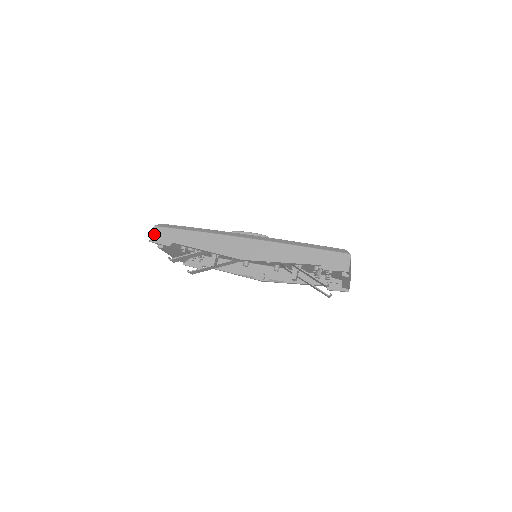
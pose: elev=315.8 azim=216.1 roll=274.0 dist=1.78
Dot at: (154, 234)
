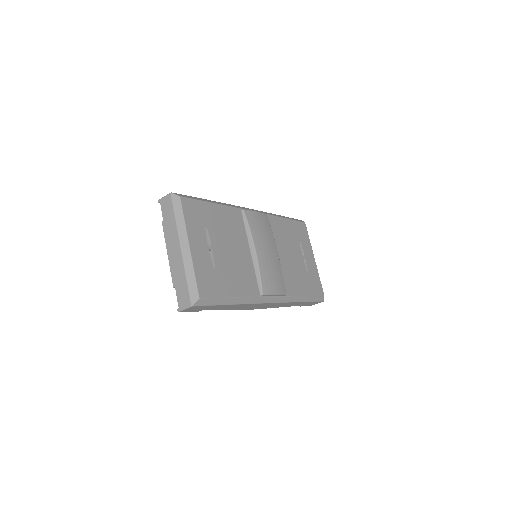
Dot at: occluded
